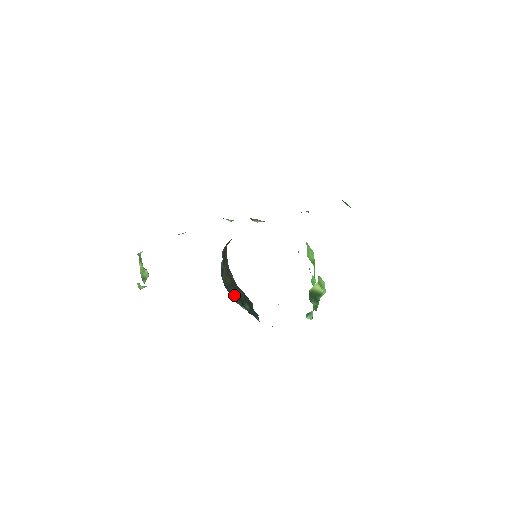
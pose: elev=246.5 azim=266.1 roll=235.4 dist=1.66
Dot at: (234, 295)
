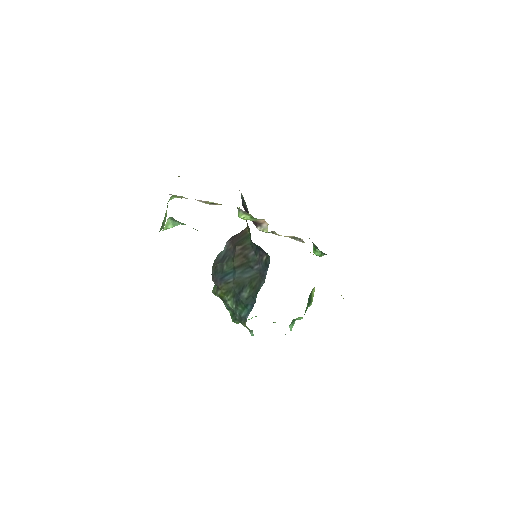
Dot at: (232, 282)
